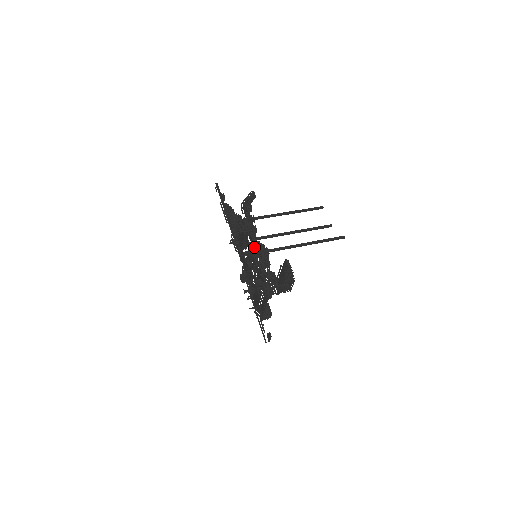
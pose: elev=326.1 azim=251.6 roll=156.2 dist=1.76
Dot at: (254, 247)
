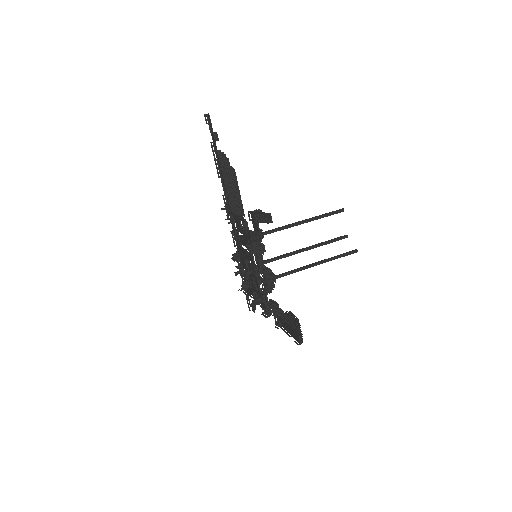
Dot at: occluded
